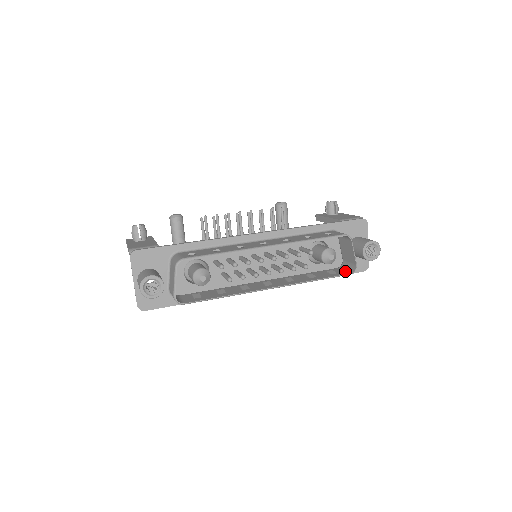
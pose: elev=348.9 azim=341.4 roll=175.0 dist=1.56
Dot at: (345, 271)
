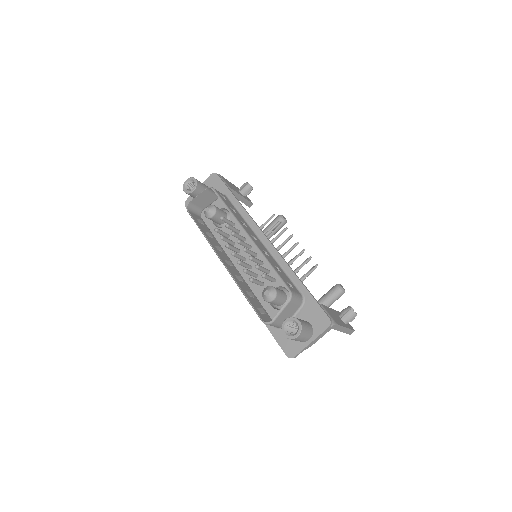
Dot at: (267, 321)
